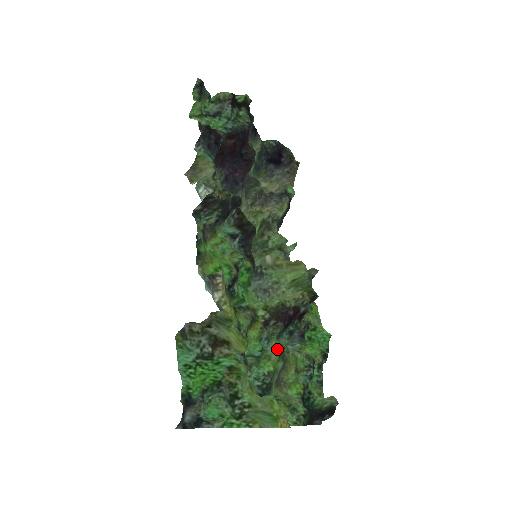
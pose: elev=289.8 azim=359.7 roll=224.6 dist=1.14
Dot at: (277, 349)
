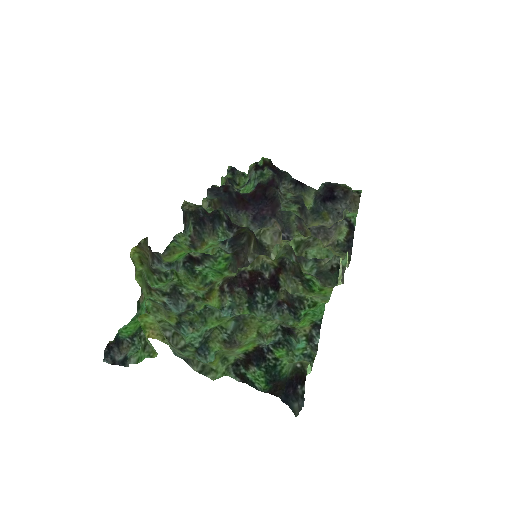
Dot at: (238, 315)
